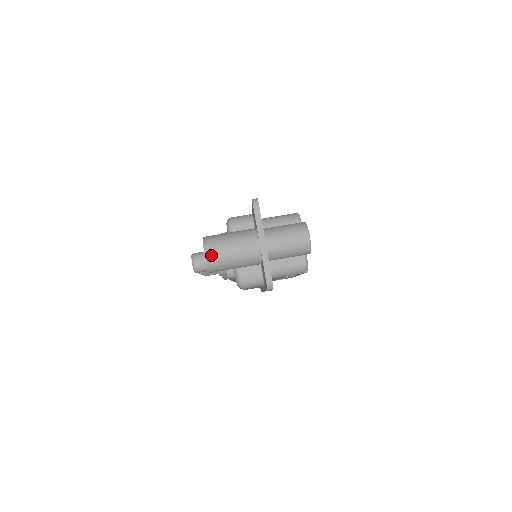
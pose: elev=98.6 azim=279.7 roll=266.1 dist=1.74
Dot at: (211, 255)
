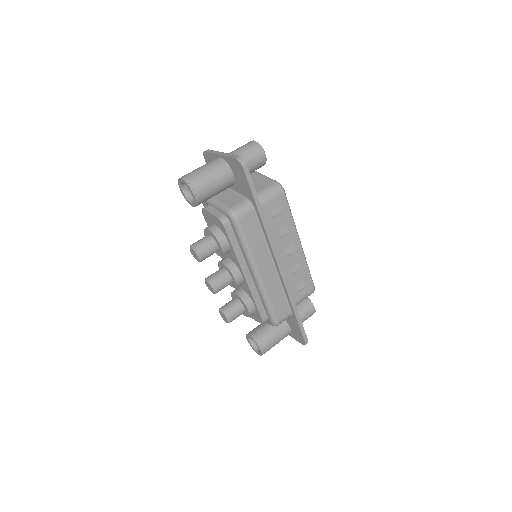
Dot at: (186, 176)
